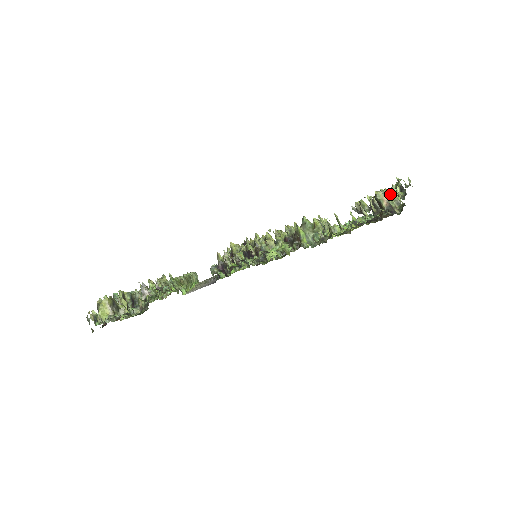
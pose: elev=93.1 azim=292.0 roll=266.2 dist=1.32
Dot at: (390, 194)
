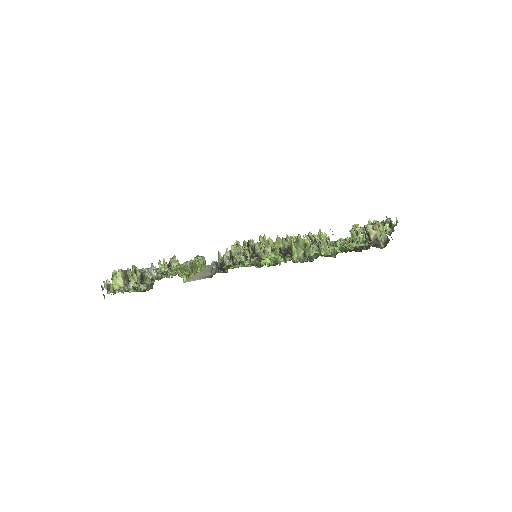
Dot at: (379, 228)
